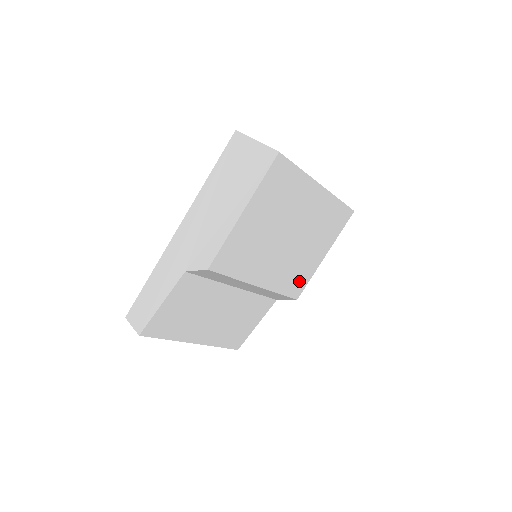
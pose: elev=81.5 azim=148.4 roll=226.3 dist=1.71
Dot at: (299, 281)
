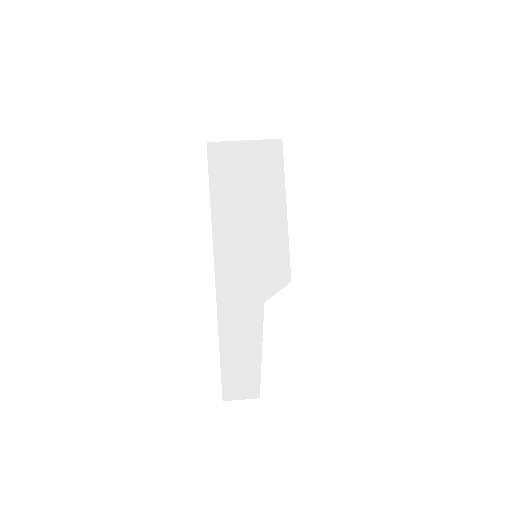
Dot at: occluded
